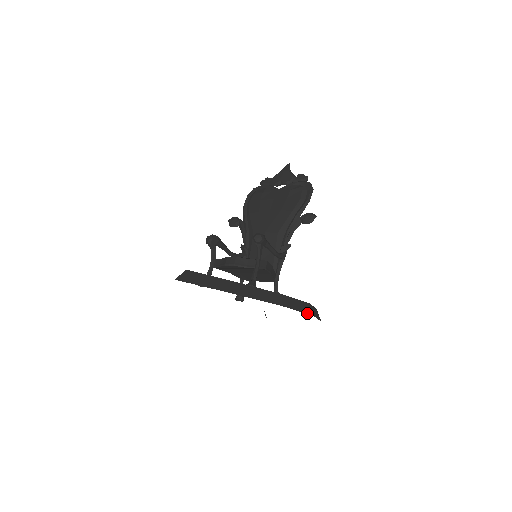
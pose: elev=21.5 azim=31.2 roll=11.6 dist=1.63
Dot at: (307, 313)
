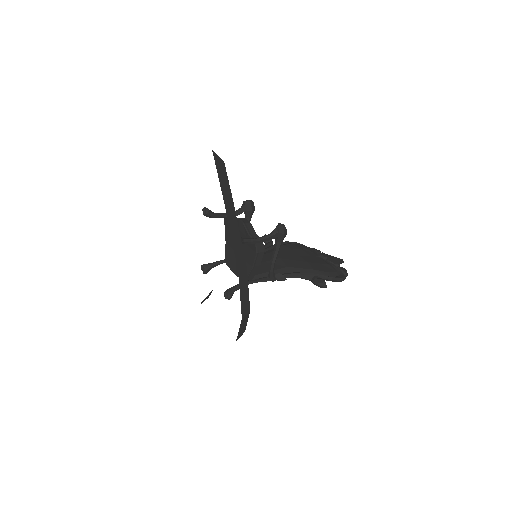
Dot at: (242, 308)
